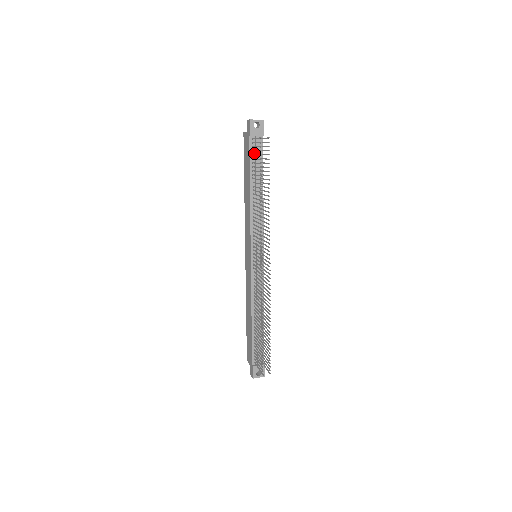
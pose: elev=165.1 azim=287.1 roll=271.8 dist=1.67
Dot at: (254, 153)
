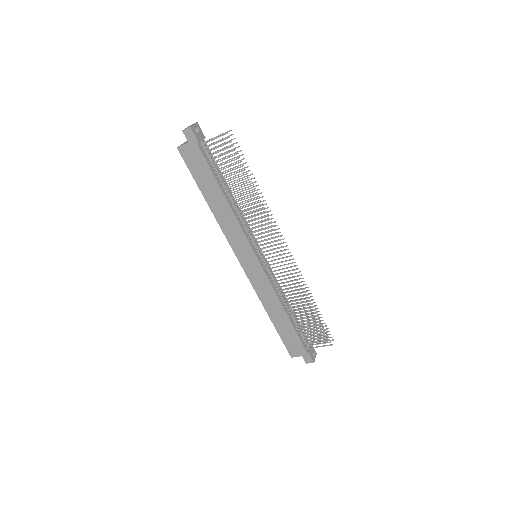
Dot at: (208, 159)
